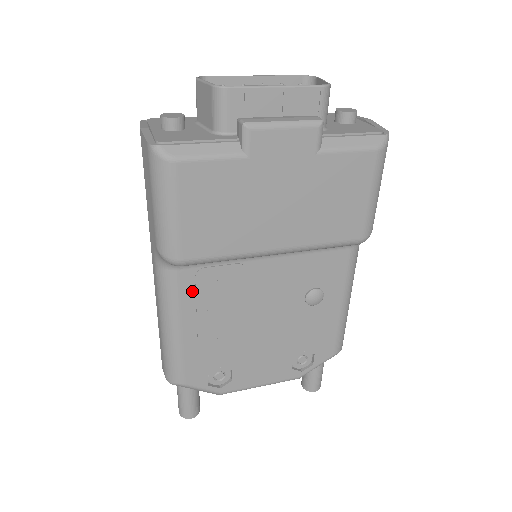
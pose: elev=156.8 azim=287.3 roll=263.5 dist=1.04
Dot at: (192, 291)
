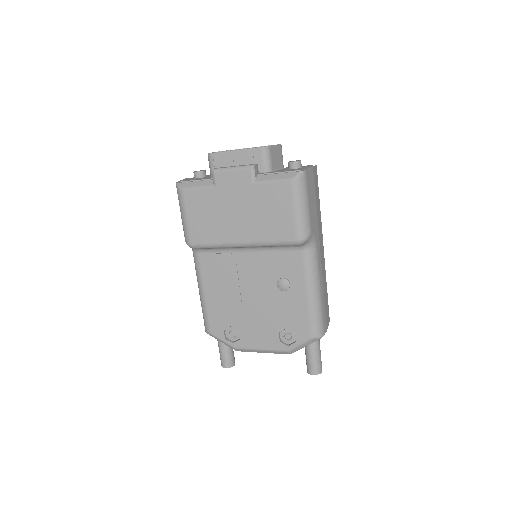
Dot at: (208, 268)
